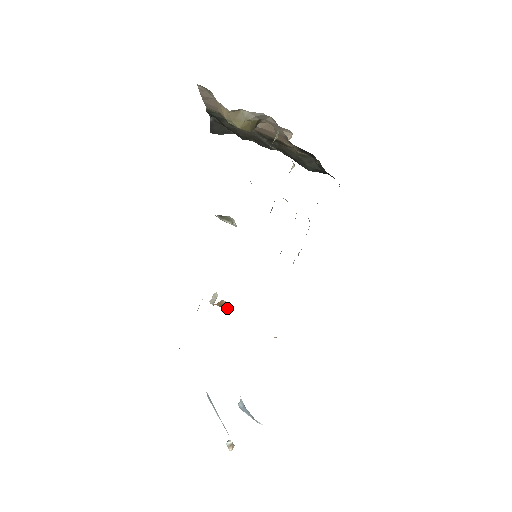
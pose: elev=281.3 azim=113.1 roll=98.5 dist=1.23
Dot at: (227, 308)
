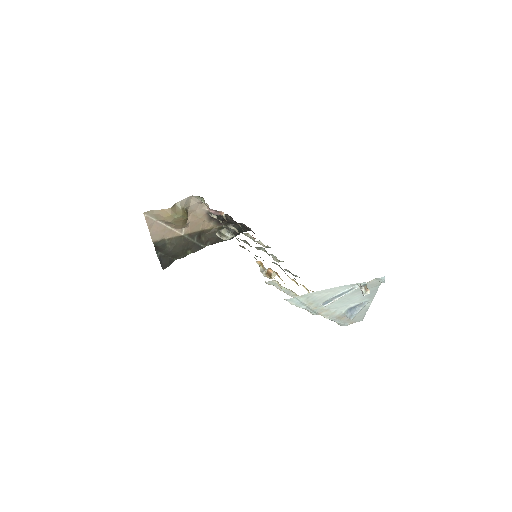
Dot at: (275, 274)
